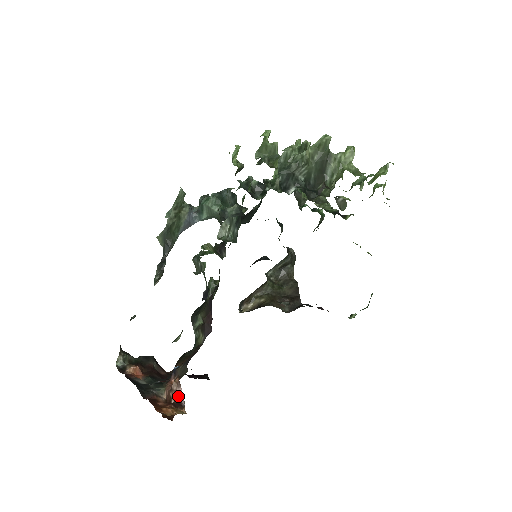
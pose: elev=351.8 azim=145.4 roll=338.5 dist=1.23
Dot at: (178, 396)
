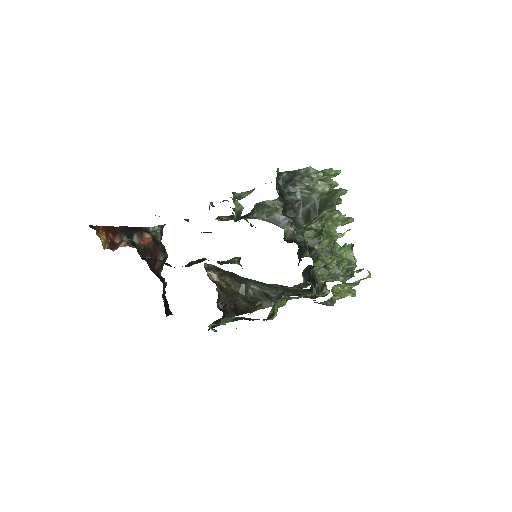
Dot at: (120, 245)
